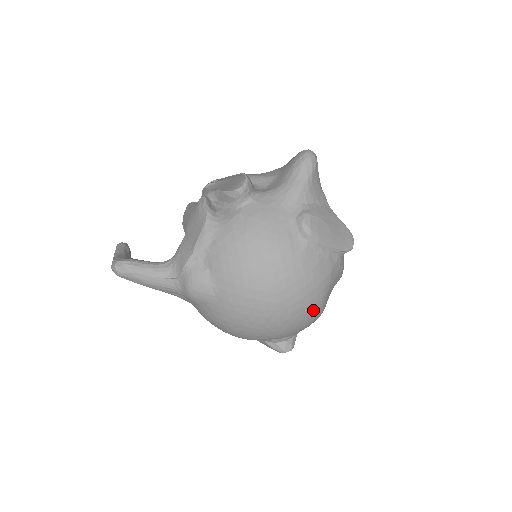
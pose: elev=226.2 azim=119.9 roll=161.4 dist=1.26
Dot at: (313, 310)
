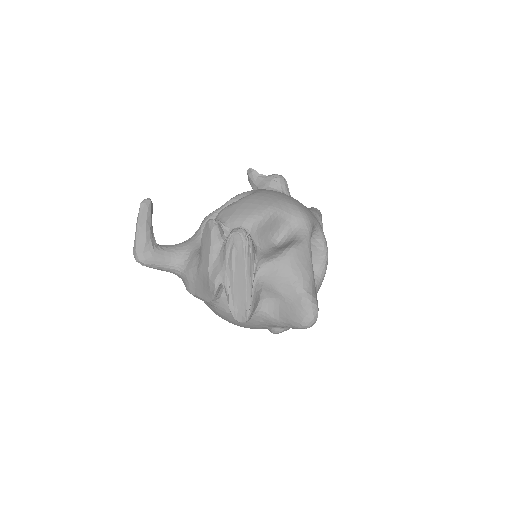
Dot at: occluded
